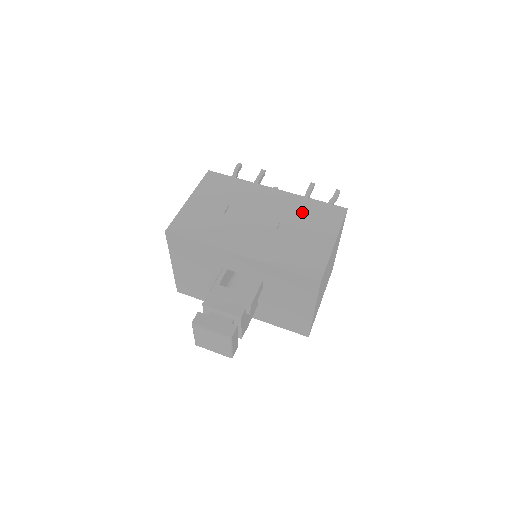
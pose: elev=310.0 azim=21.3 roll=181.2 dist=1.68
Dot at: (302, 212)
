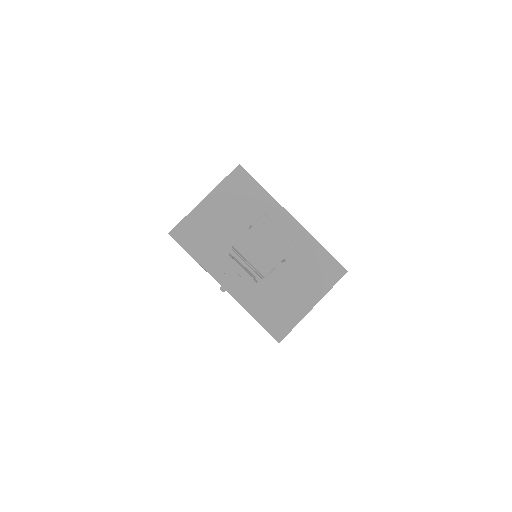
Dot at: occluded
